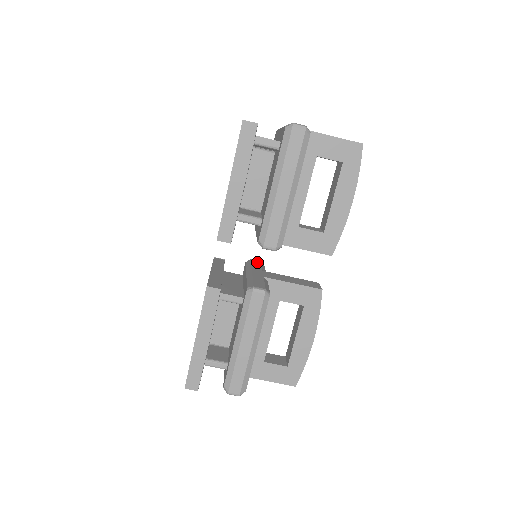
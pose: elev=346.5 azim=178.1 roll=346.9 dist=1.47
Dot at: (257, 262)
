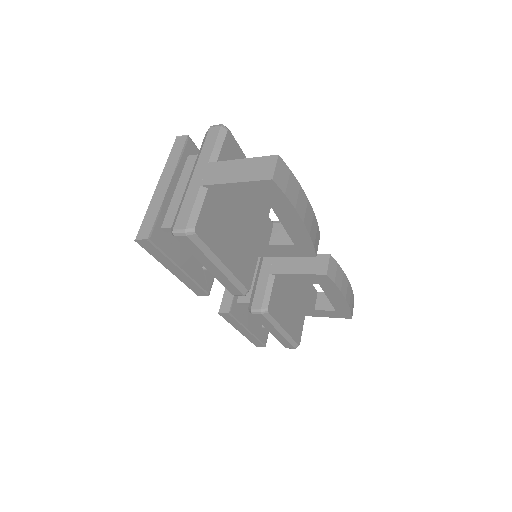
Dot at: occluded
